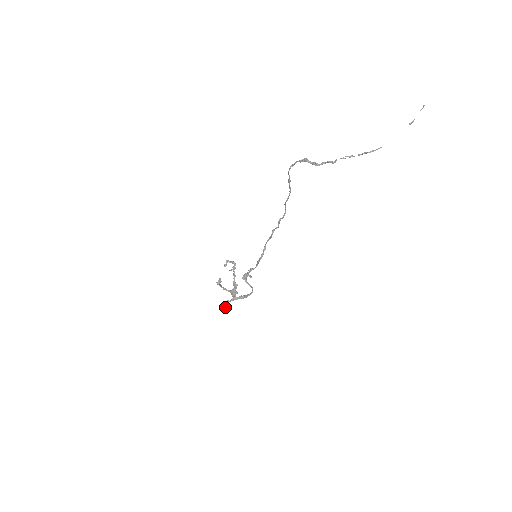
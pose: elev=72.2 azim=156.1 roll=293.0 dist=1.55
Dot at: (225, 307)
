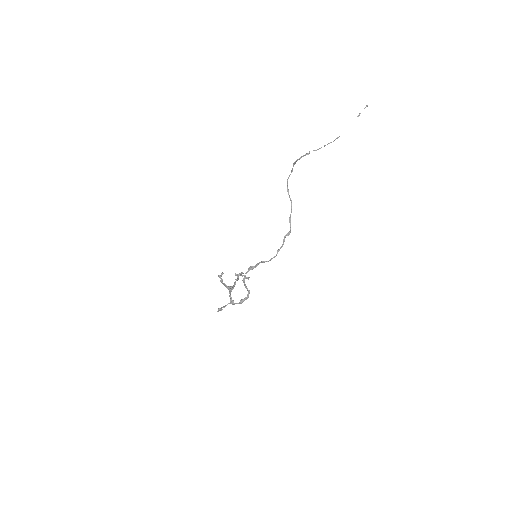
Dot at: (221, 308)
